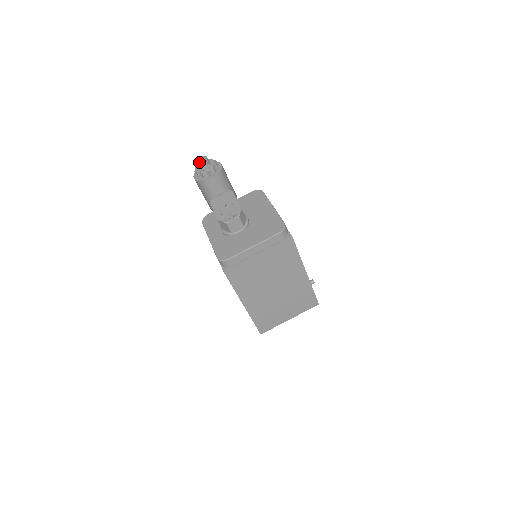
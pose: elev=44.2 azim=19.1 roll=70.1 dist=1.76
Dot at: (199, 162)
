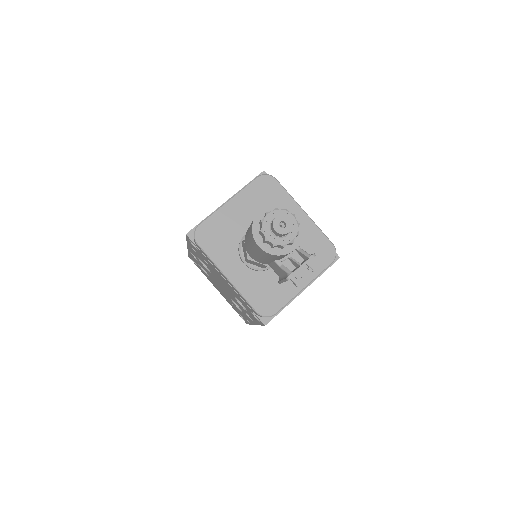
Dot at: (281, 232)
